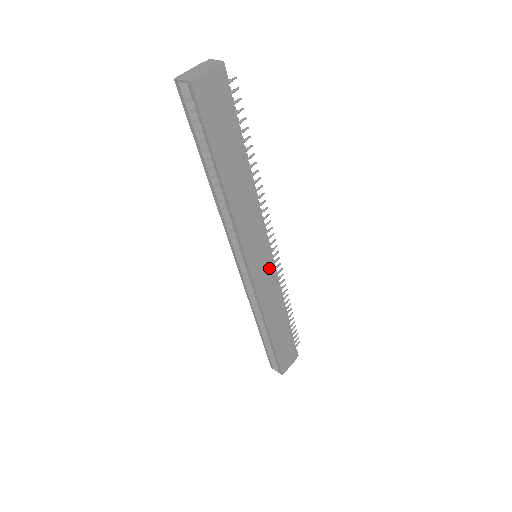
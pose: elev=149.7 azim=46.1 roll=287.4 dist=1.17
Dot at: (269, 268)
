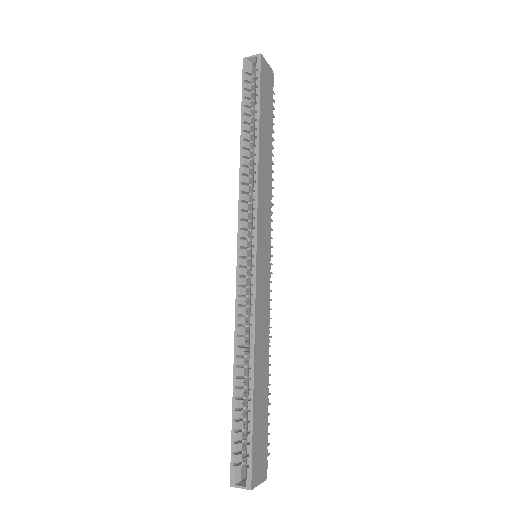
Dot at: (267, 275)
